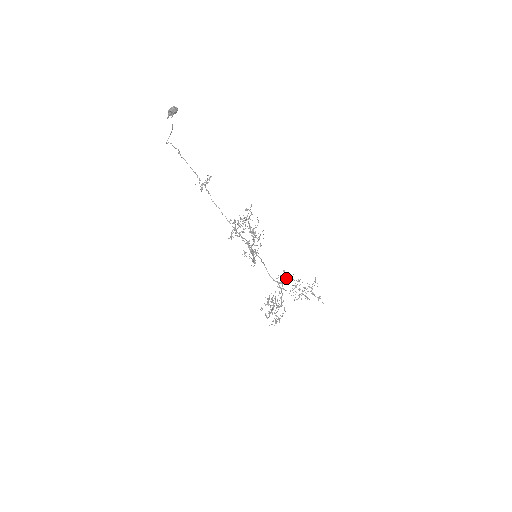
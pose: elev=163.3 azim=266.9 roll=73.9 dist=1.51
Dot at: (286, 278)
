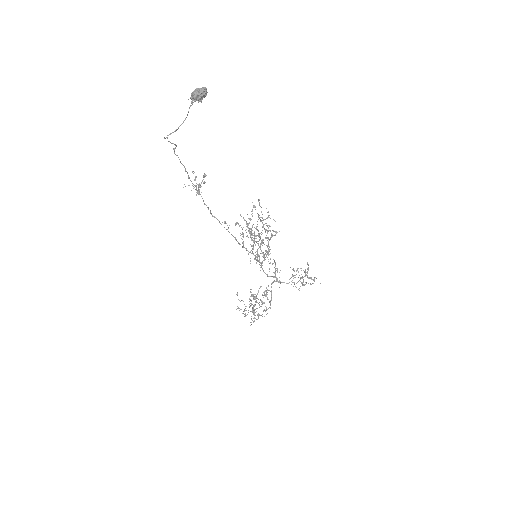
Dot at: (280, 270)
